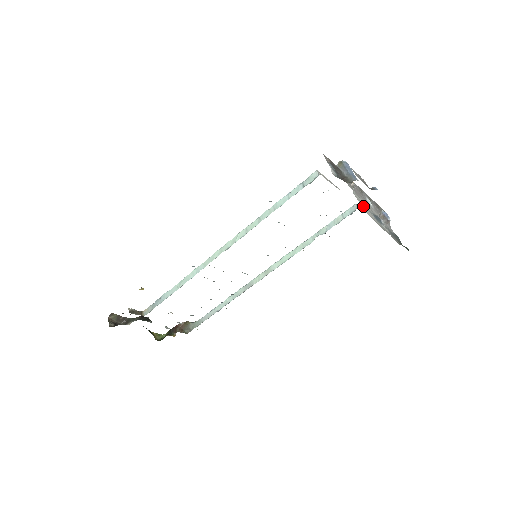
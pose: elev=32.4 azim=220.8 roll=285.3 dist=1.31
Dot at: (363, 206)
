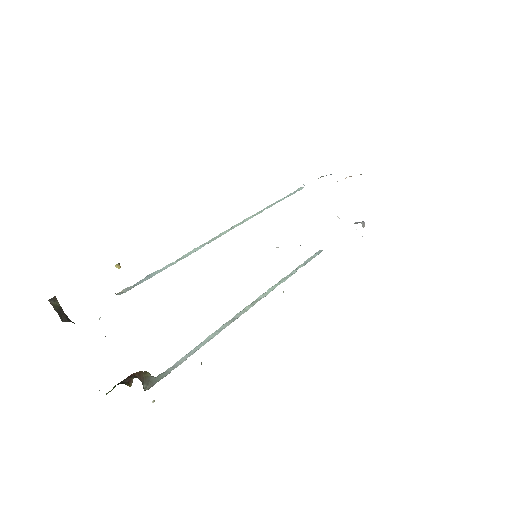
Dot at: occluded
